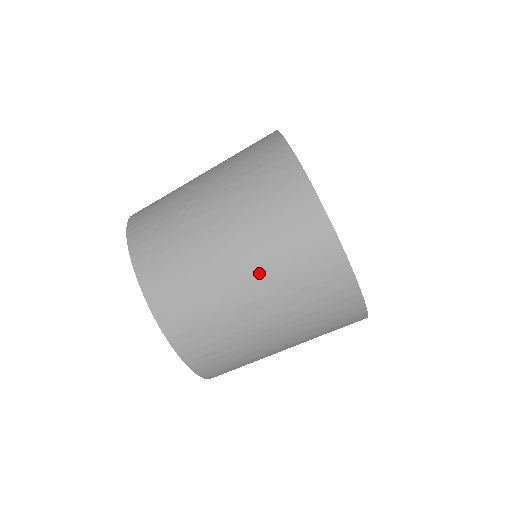
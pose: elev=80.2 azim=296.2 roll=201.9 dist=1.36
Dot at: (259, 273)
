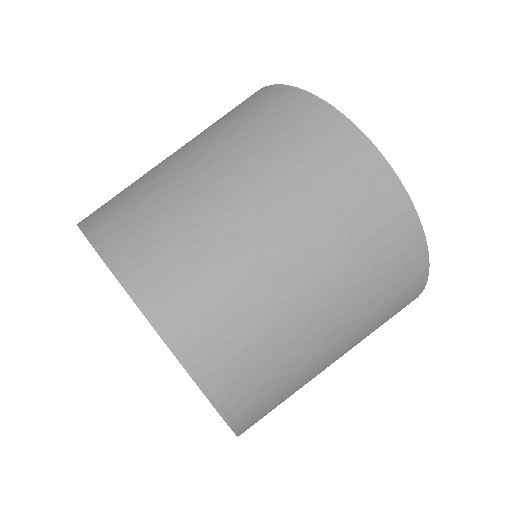
Dot at: (271, 195)
